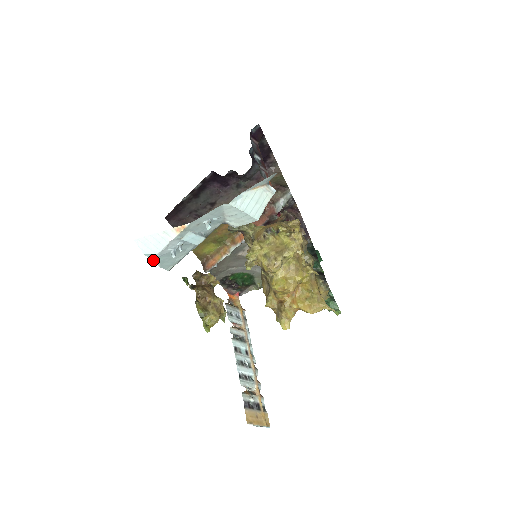
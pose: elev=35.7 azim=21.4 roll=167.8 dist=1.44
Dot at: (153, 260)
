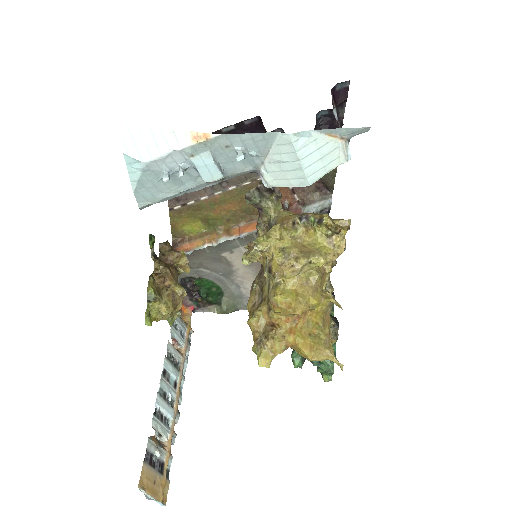
Dot at: (130, 173)
